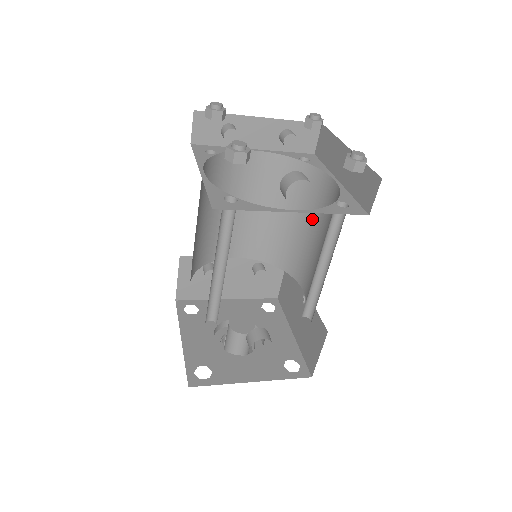
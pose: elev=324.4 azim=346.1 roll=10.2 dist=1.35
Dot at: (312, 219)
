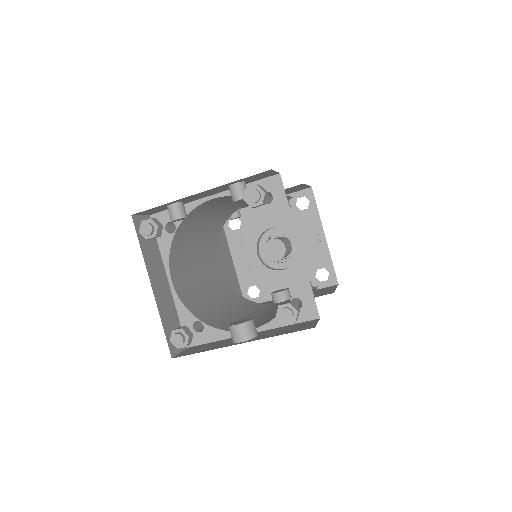
Dot at: occluded
